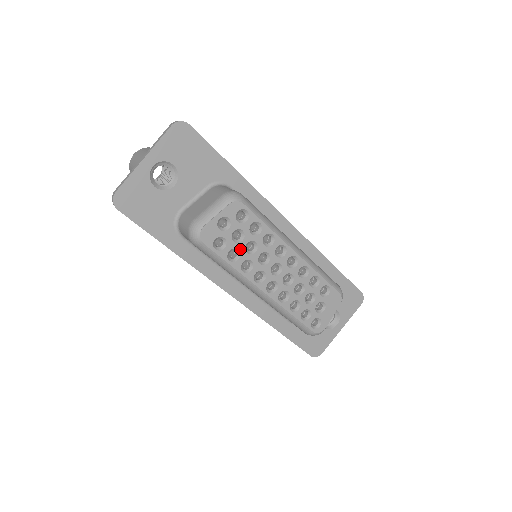
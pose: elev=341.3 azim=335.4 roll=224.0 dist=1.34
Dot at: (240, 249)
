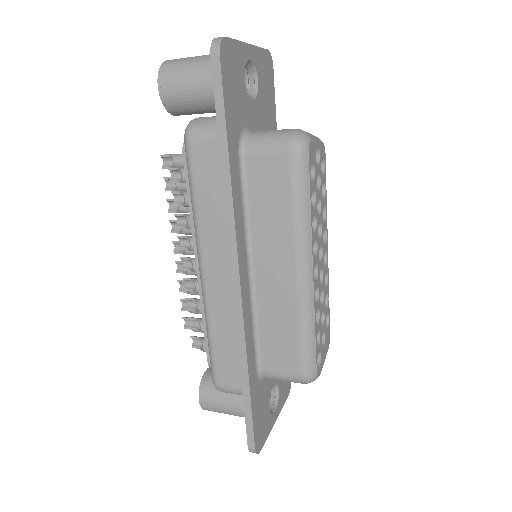
Dot at: (316, 197)
